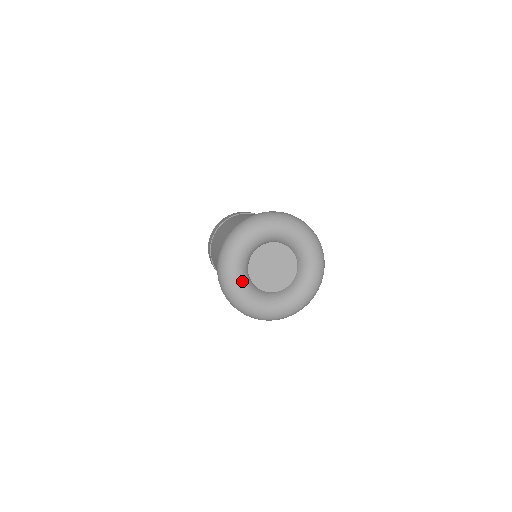
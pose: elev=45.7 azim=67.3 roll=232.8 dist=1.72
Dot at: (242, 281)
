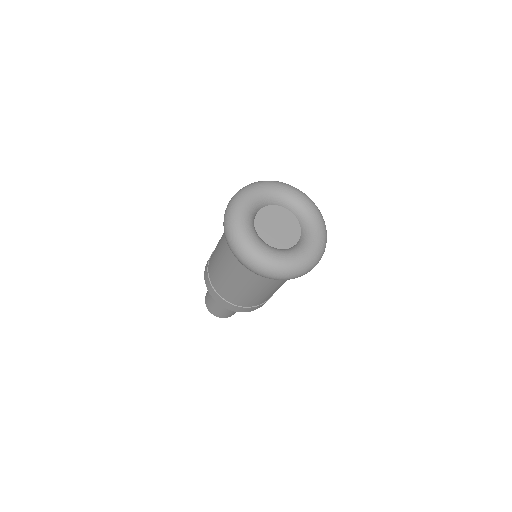
Dot at: (254, 237)
